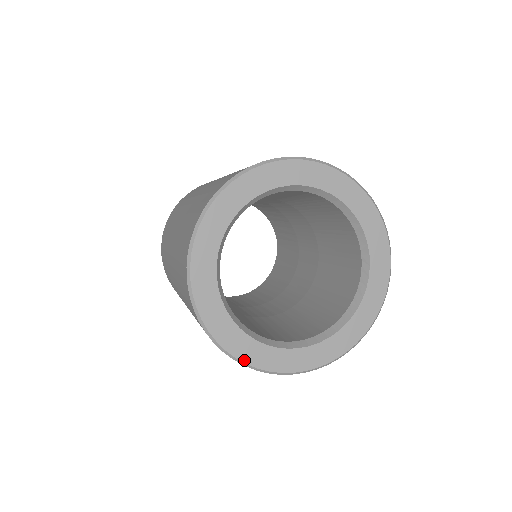
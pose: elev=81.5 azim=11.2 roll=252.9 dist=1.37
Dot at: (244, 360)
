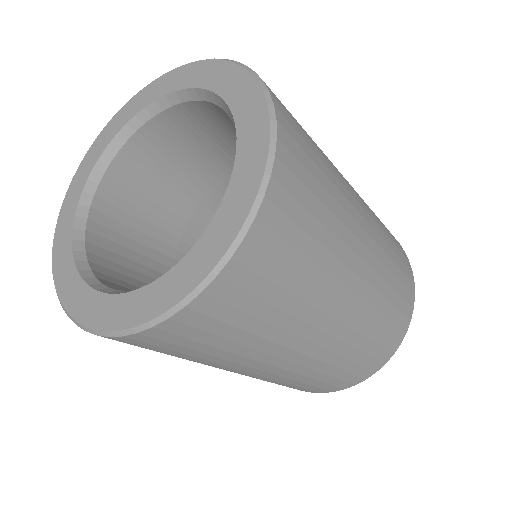
Dot at: (104, 328)
